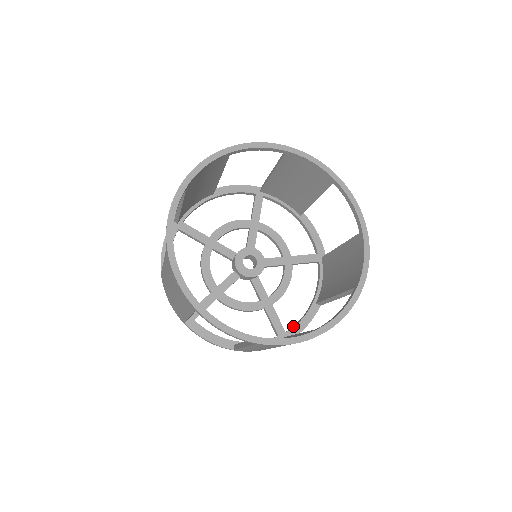
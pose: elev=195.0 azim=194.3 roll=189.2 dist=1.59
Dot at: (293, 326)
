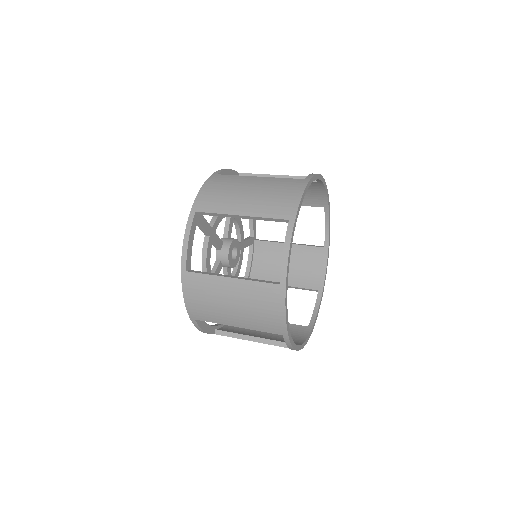
Dot at: occluded
